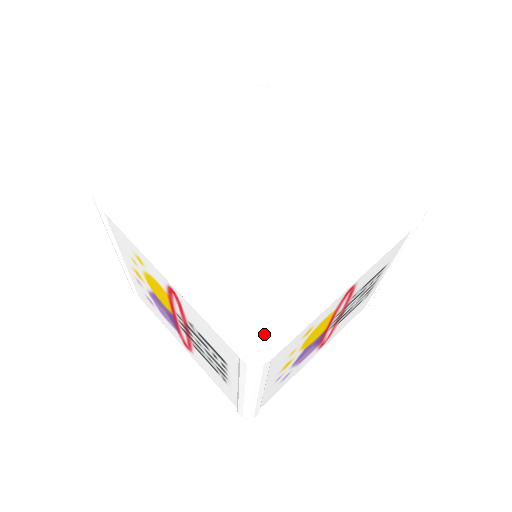
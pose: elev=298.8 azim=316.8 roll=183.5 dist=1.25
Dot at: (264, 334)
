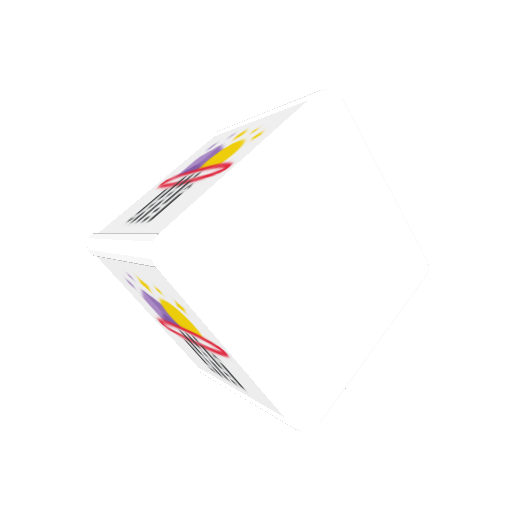
Dot at: (320, 416)
